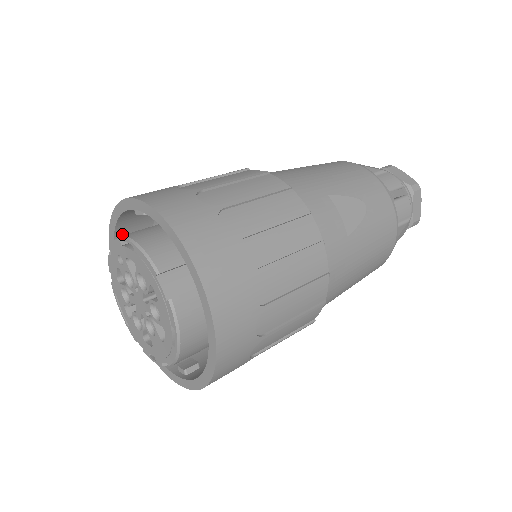
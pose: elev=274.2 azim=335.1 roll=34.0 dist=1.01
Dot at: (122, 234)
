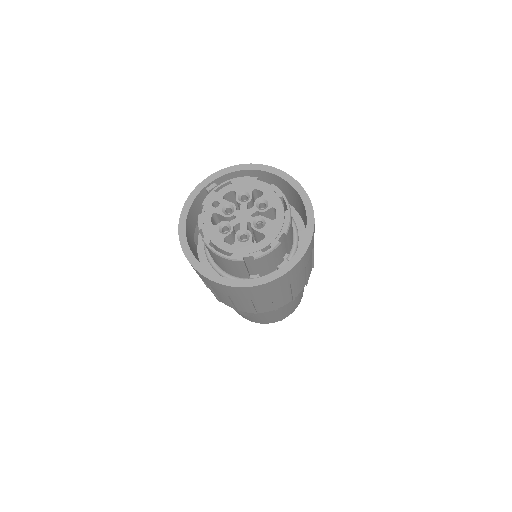
Dot at: (187, 225)
